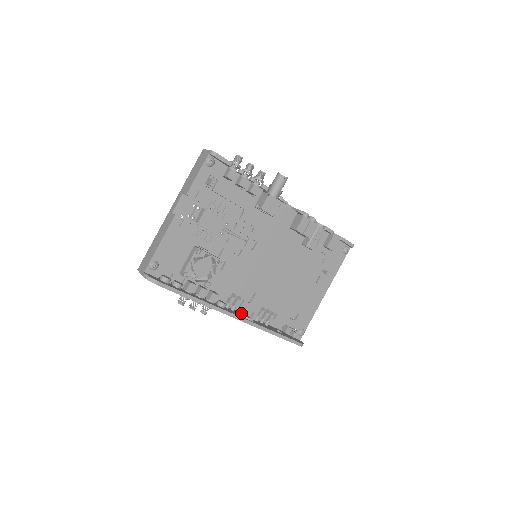
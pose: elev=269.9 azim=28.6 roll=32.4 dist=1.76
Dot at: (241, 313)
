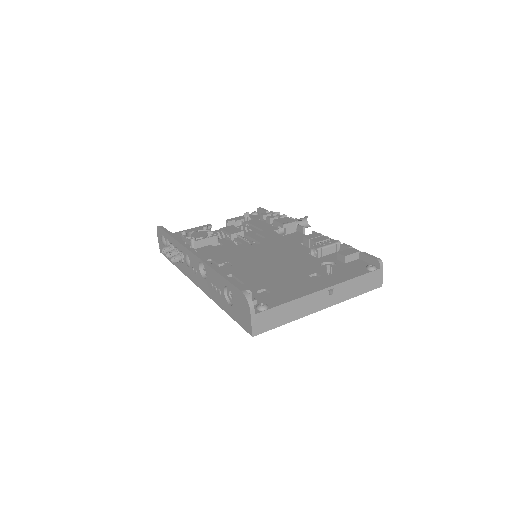
Dot at: occluded
